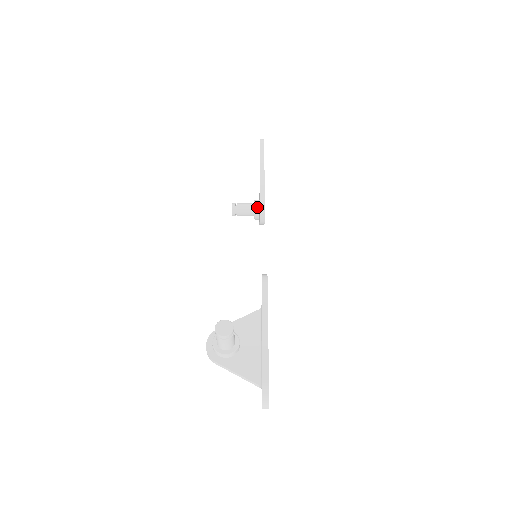
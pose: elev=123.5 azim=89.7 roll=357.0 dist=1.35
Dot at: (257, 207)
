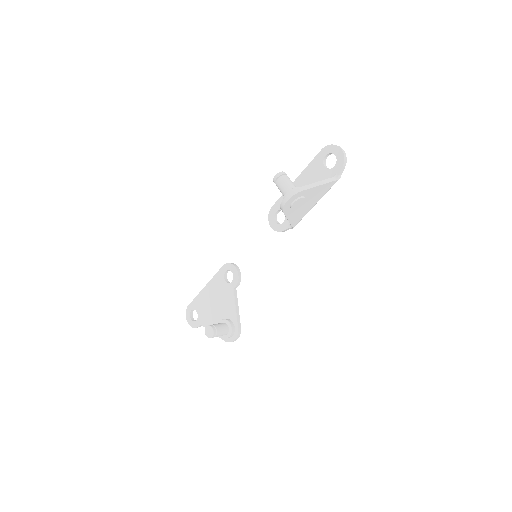
Dot at: (225, 319)
